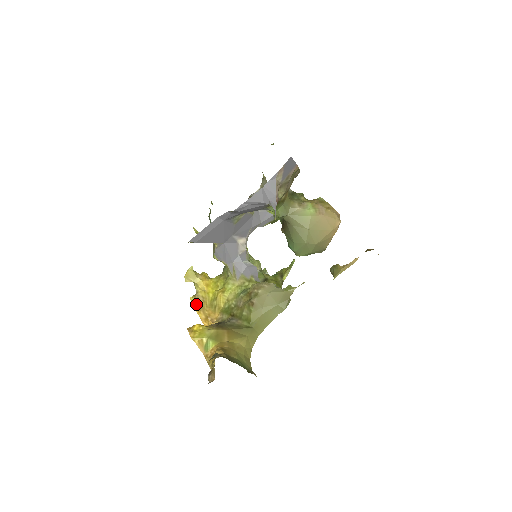
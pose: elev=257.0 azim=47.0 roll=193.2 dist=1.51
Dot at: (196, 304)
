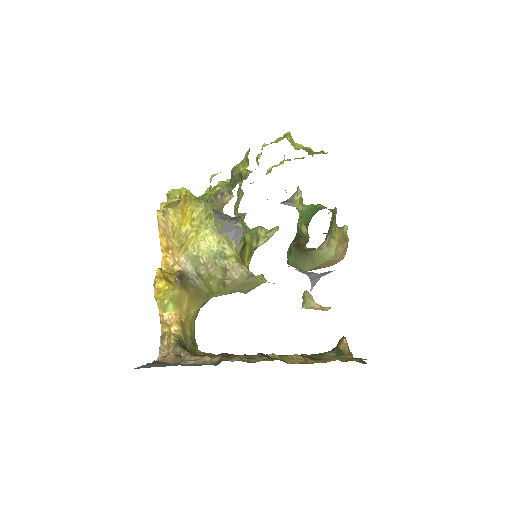
Dot at: (162, 225)
